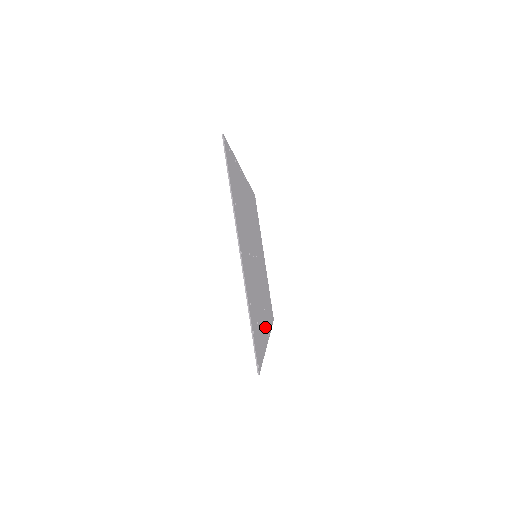
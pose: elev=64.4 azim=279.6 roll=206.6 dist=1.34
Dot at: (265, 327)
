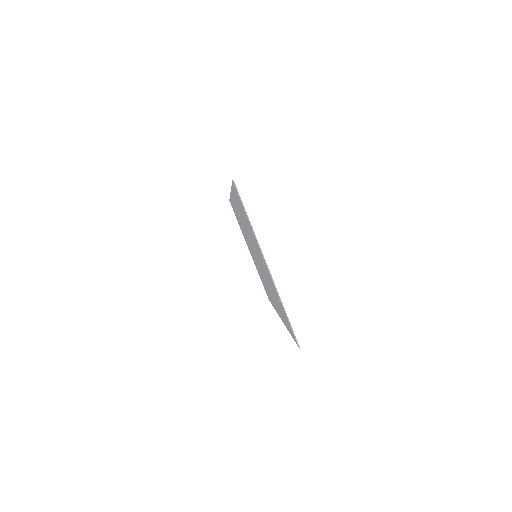
Dot at: occluded
